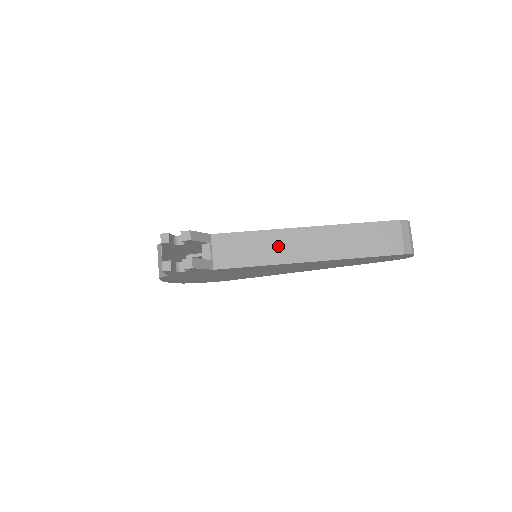
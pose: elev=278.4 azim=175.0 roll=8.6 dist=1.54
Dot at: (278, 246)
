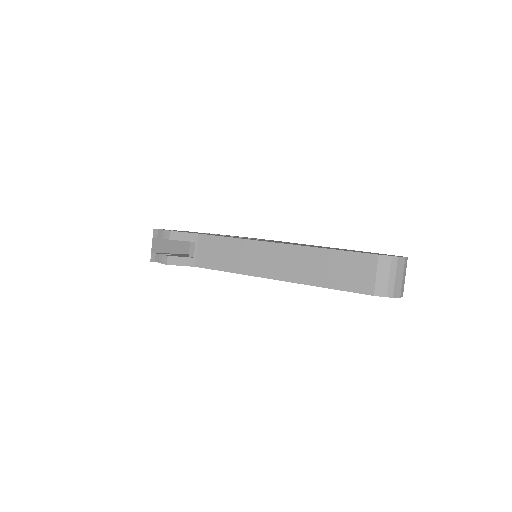
Dot at: (249, 257)
